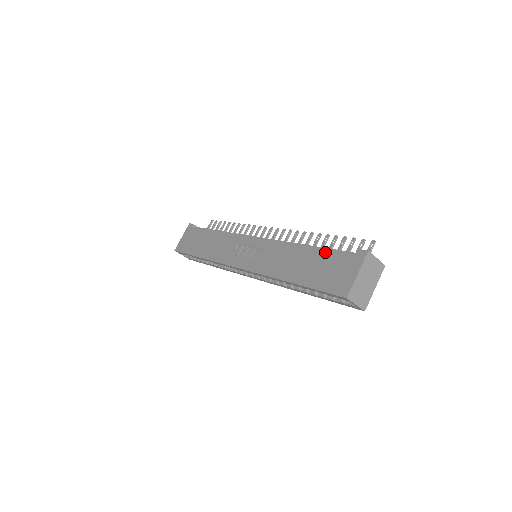
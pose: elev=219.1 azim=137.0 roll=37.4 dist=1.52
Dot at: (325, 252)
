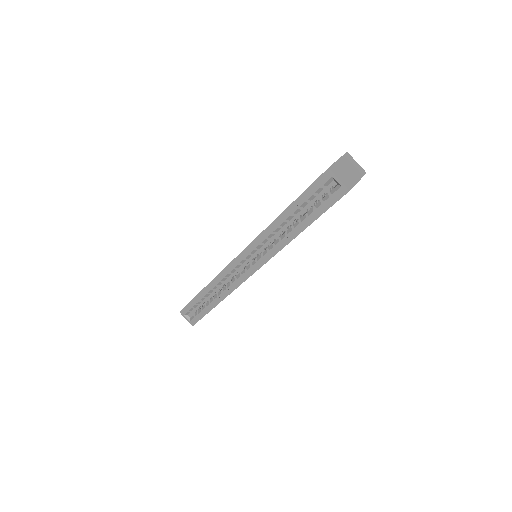
Dot at: occluded
